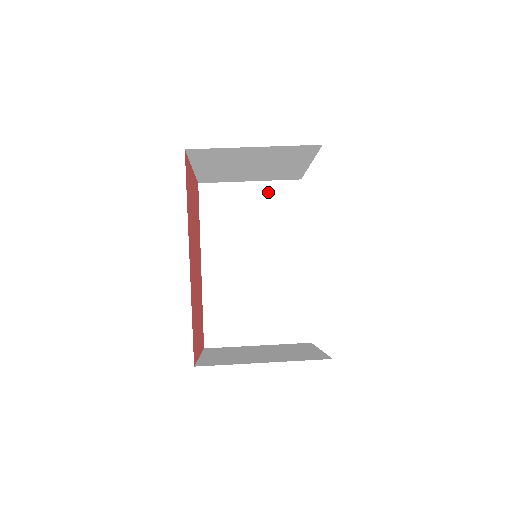
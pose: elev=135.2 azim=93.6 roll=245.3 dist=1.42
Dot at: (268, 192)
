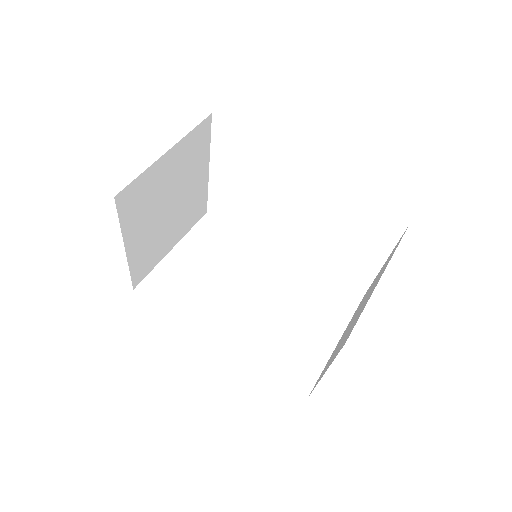
Dot at: (195, 241)
